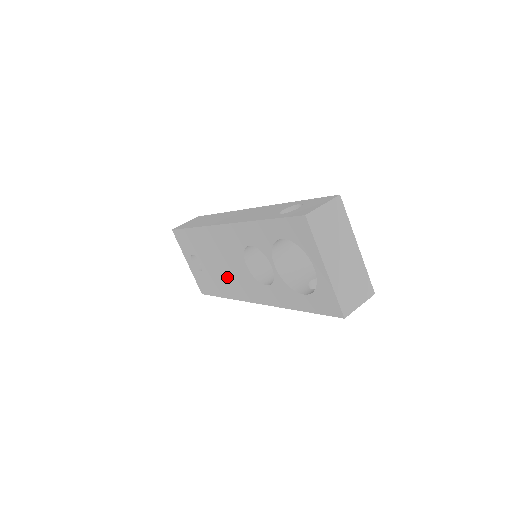
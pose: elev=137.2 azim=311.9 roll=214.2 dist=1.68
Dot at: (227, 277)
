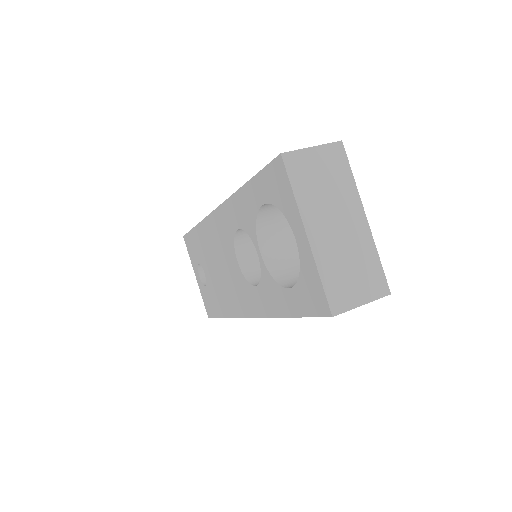
Dot at: (224, 286)
